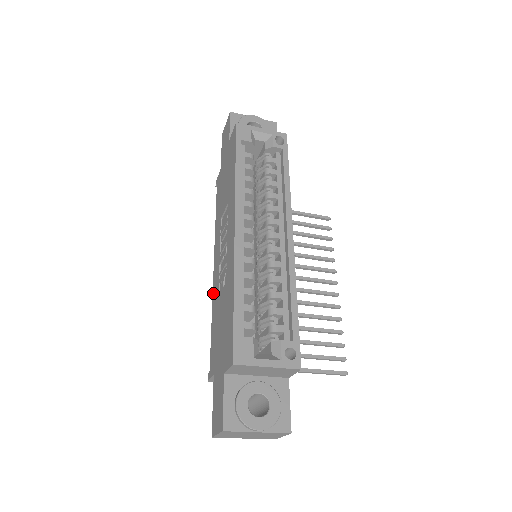
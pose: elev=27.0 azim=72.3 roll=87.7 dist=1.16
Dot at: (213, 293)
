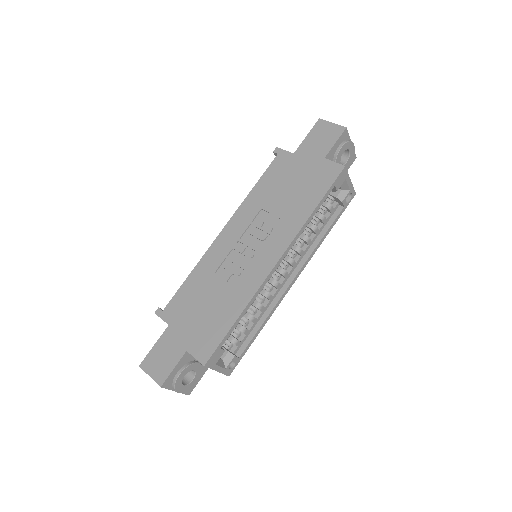
Dot at: (207, 255)
